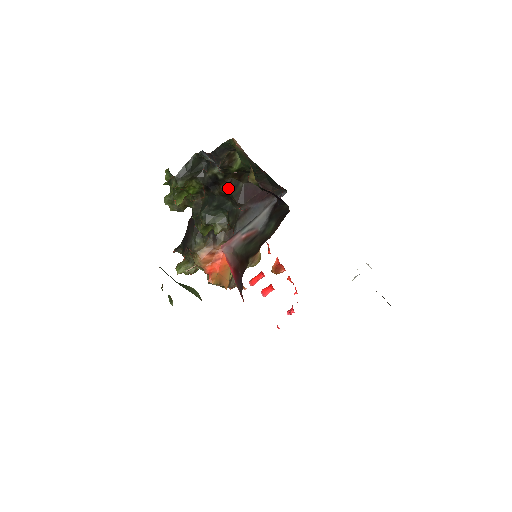
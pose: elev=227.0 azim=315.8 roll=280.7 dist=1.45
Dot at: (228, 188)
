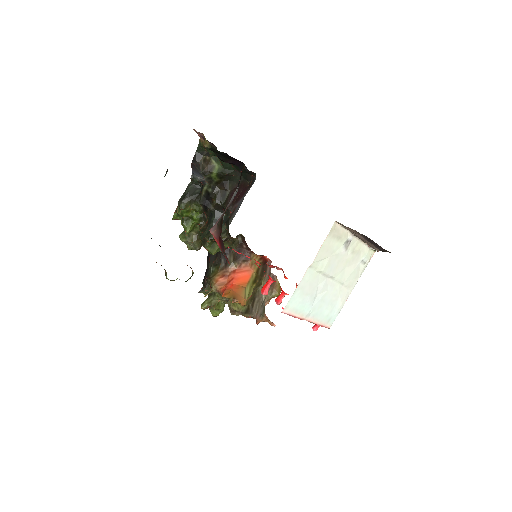
Dot at: (218, 199)
